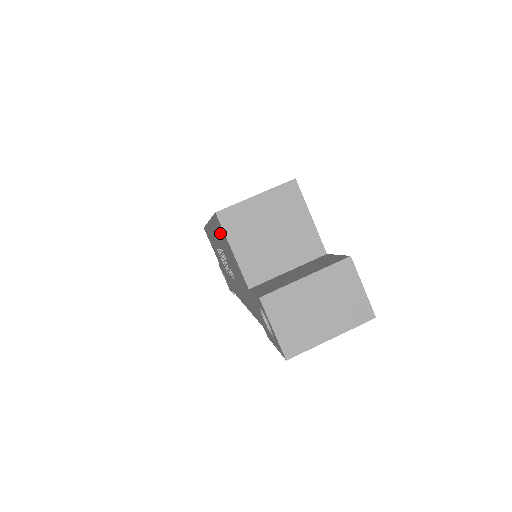
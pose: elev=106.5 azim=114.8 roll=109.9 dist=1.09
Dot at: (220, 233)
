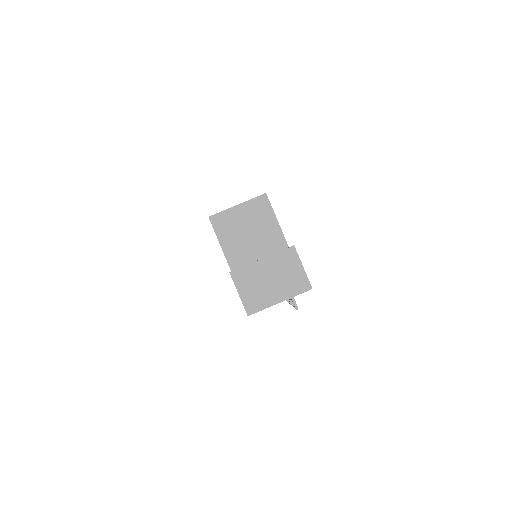
Dot at: occluded
